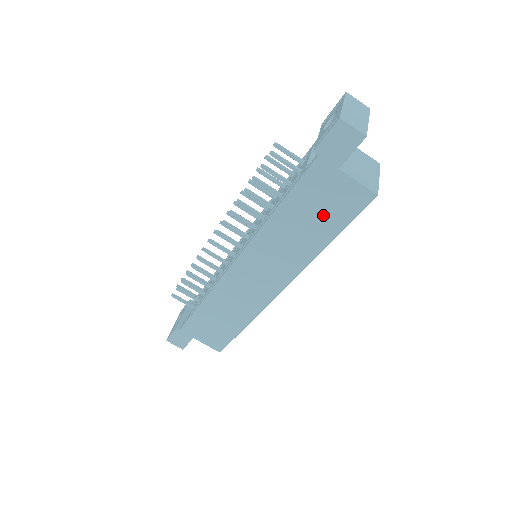
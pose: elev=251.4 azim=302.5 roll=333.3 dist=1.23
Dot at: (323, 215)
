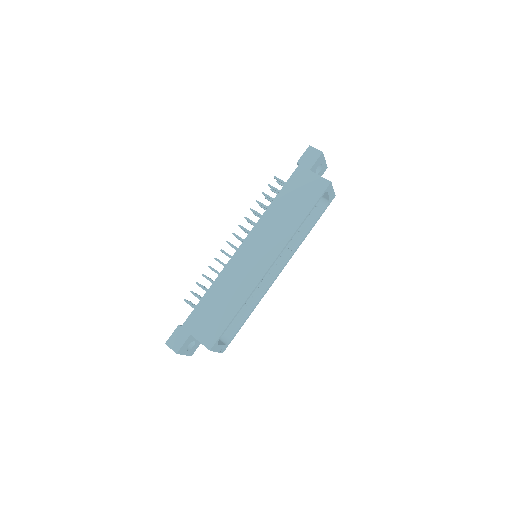
Dot at: (301, 199)
